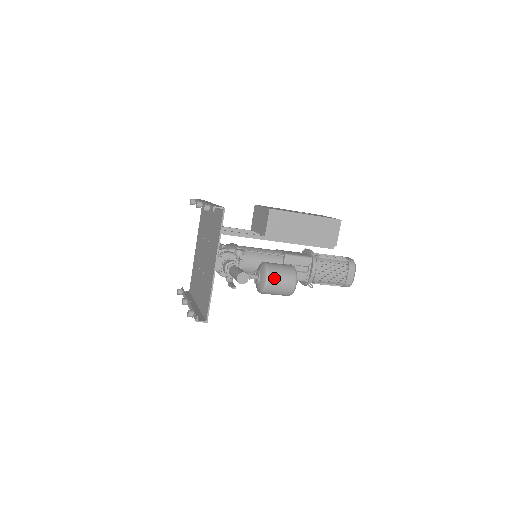
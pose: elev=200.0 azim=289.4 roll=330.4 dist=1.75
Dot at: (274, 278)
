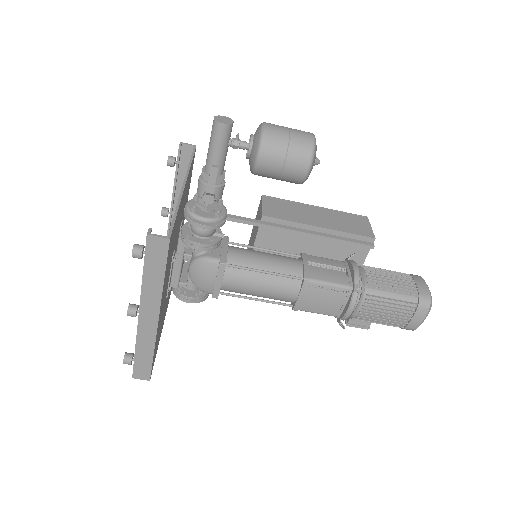
Dot at: (275, 125)
